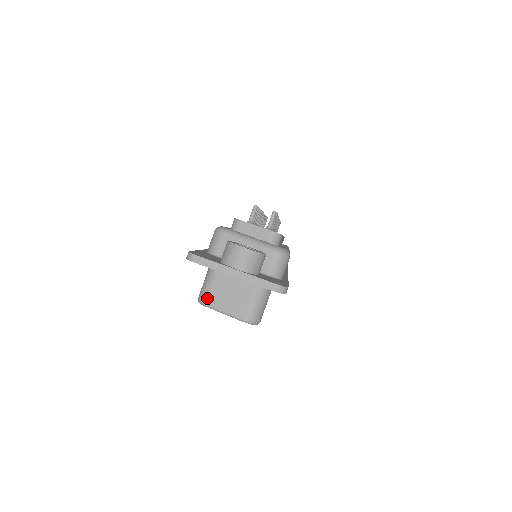
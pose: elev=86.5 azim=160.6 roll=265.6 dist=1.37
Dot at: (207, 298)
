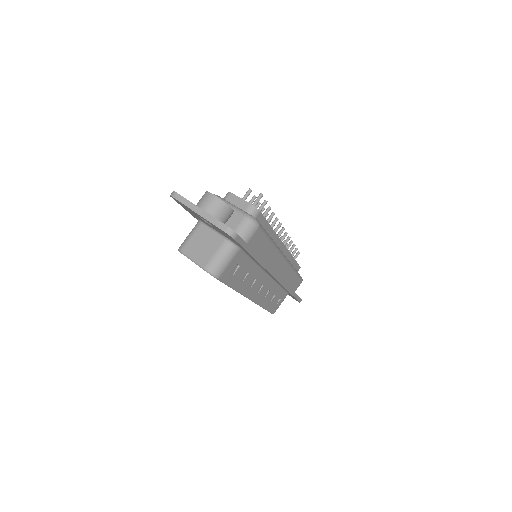
Dot at: (184, 246)
